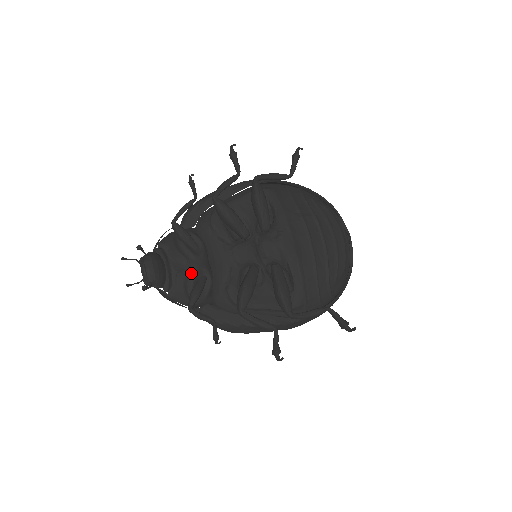
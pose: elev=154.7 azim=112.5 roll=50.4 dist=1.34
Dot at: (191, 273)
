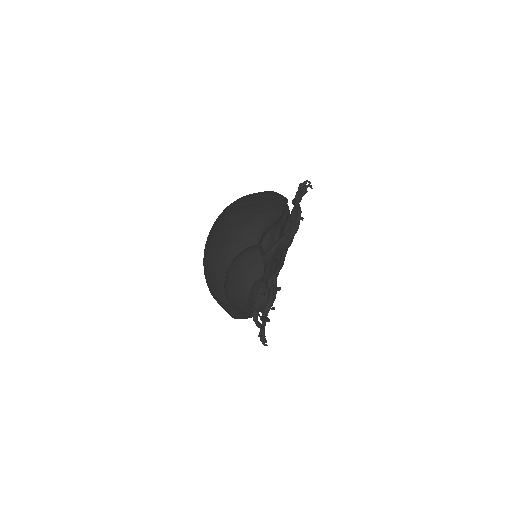
Dot at: occluded
